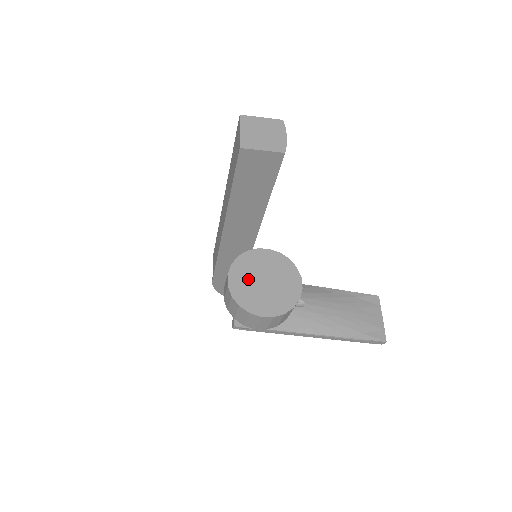
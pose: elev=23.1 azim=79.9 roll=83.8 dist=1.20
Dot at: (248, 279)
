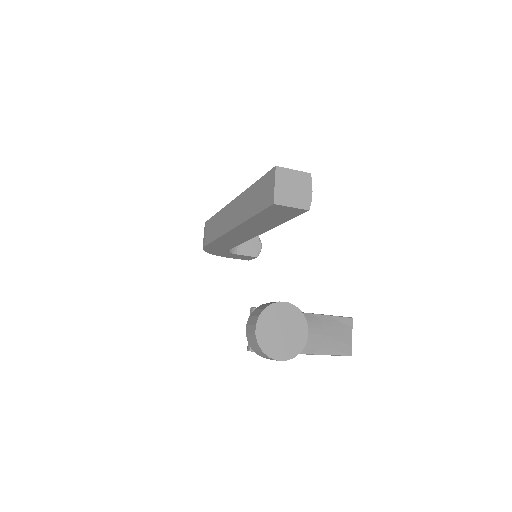
Dot at: (270, 329)
